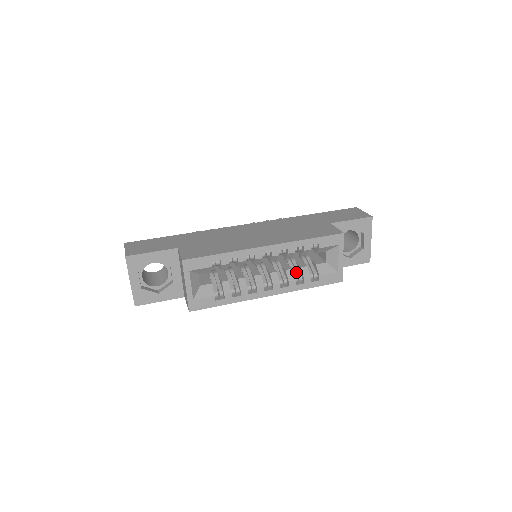
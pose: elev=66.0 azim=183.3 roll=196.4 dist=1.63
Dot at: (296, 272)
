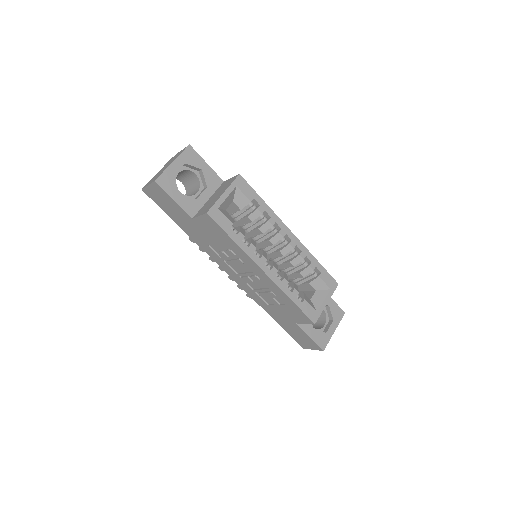
Dot at: occluded
